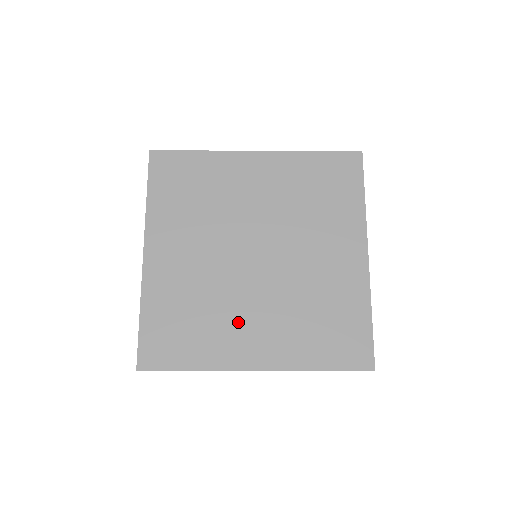
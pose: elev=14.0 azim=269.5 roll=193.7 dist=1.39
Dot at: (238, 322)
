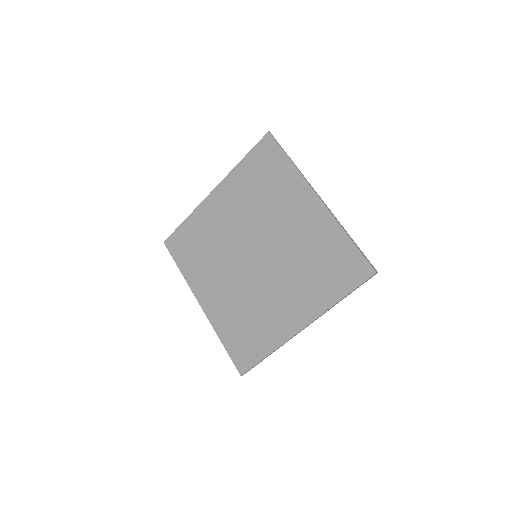
Dot at: (273, 306)
